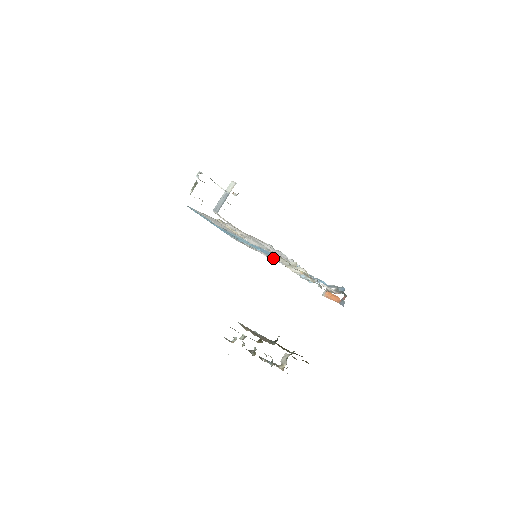
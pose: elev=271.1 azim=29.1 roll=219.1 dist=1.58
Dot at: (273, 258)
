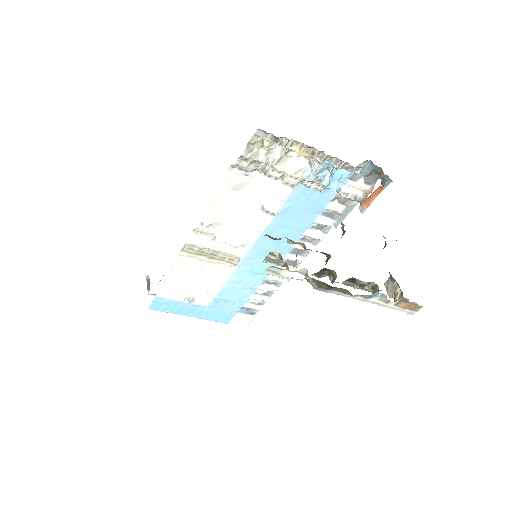
Dot at: (284, 268)
